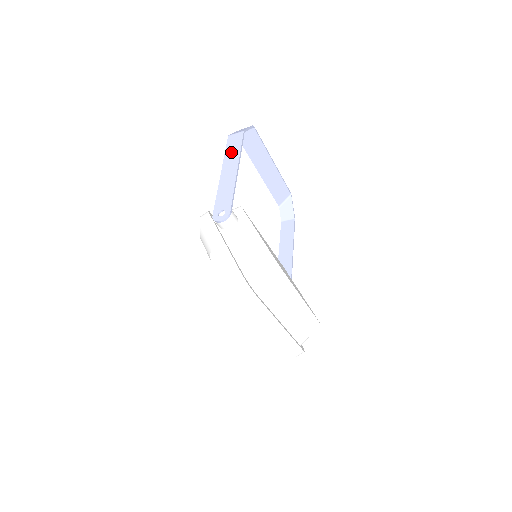
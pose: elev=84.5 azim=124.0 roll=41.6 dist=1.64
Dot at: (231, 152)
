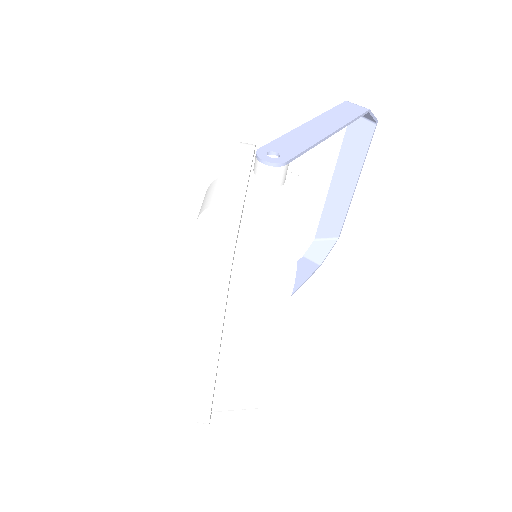
Dot at: (338, 114)
